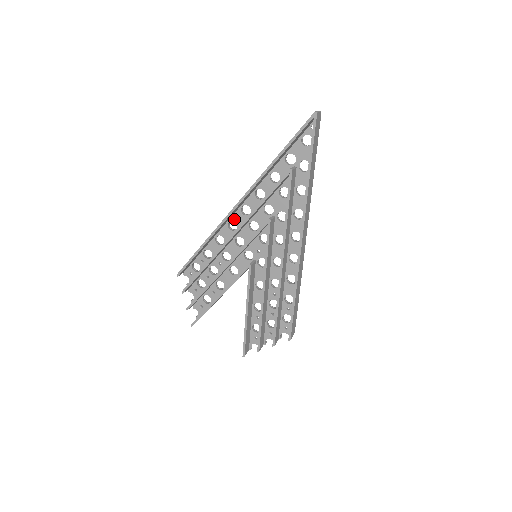
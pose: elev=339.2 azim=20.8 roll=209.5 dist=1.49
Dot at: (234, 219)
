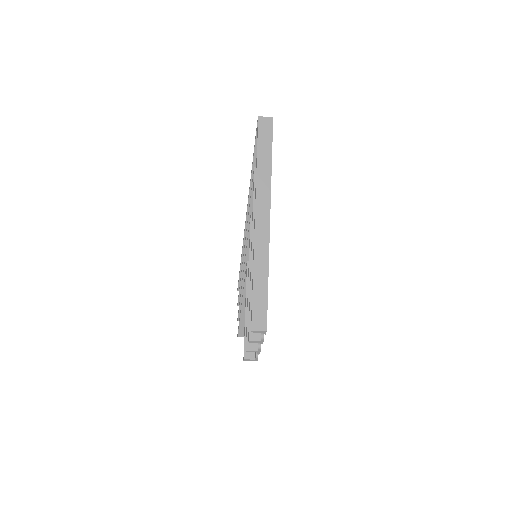
Dot at: occluded
